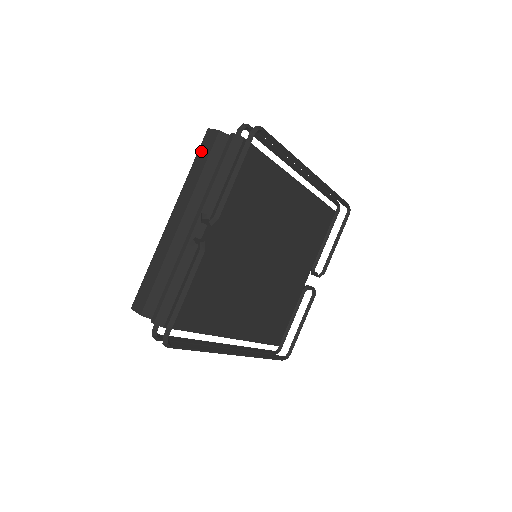
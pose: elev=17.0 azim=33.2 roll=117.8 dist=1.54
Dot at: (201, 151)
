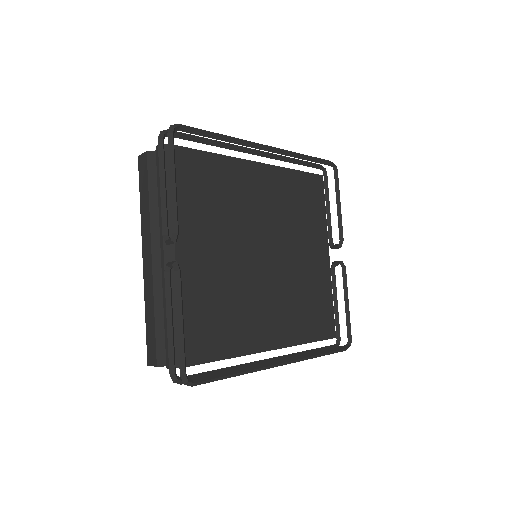
Dot at: (141, 180)
